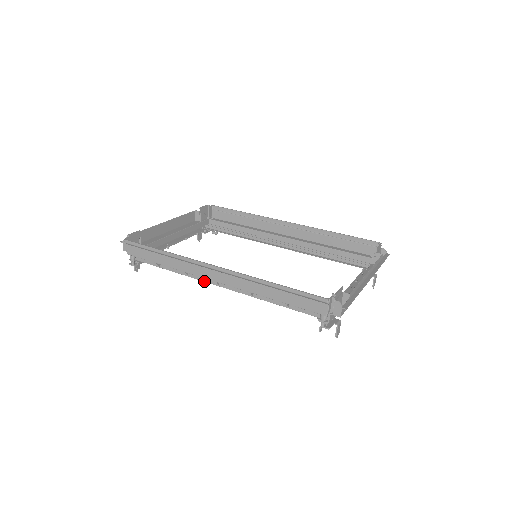
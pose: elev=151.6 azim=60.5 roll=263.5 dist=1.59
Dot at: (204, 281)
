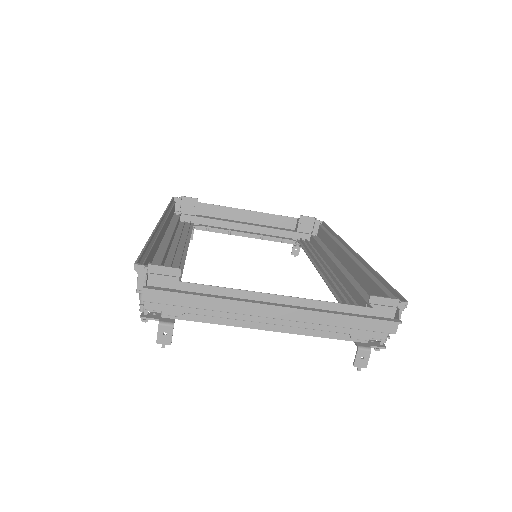
Dot at: occluded
